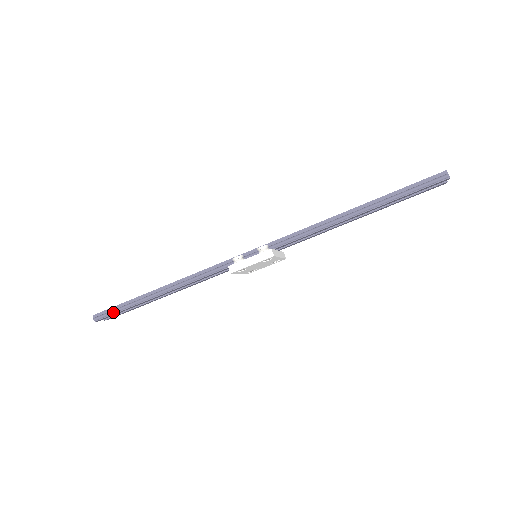
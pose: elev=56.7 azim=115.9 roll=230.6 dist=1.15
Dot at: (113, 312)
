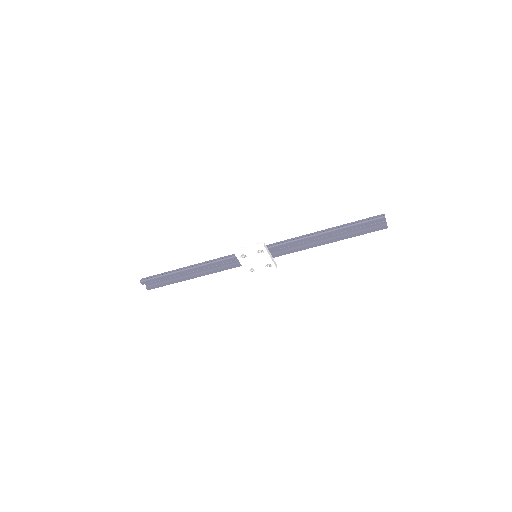
Dot at: (154, 277)
